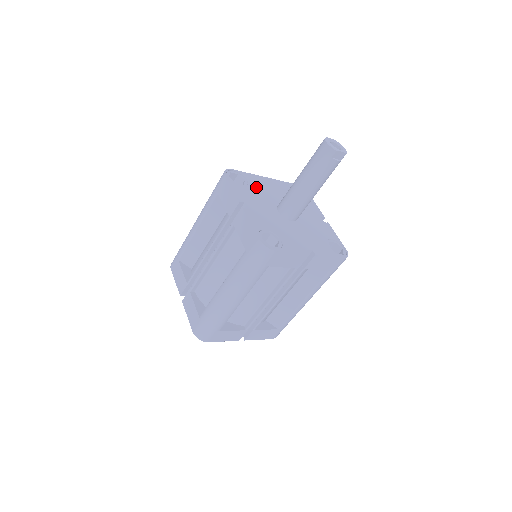
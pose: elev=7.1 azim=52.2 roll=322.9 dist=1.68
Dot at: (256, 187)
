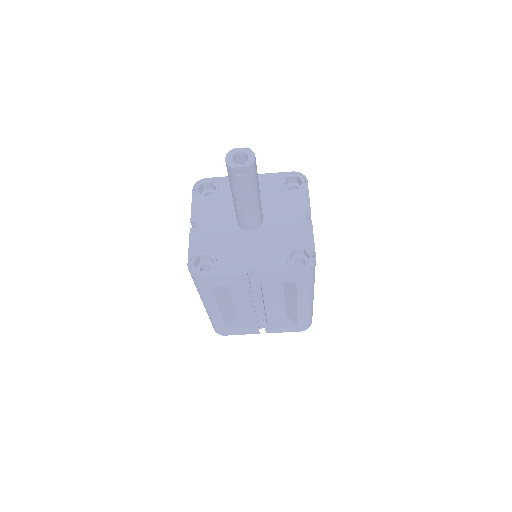
Dot at: (226, 194)
